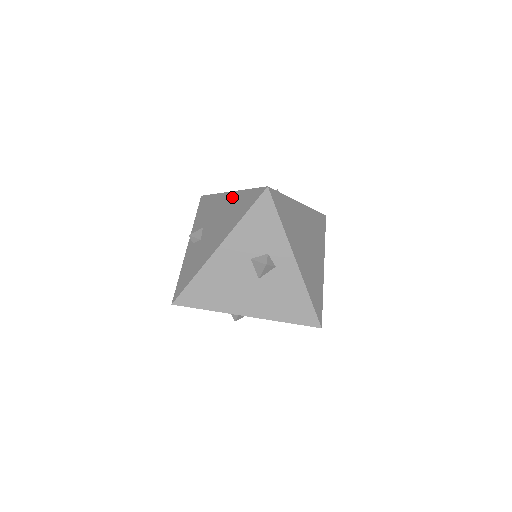
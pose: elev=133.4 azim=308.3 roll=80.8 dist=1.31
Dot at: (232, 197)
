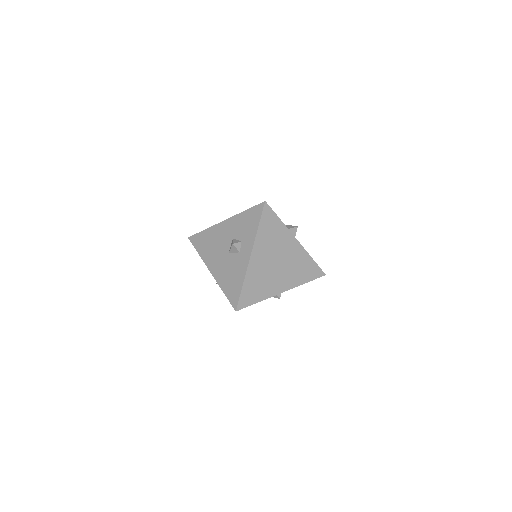
Dot at: occluded
